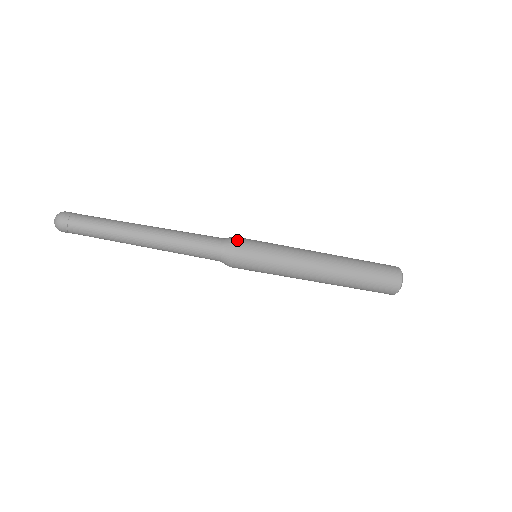
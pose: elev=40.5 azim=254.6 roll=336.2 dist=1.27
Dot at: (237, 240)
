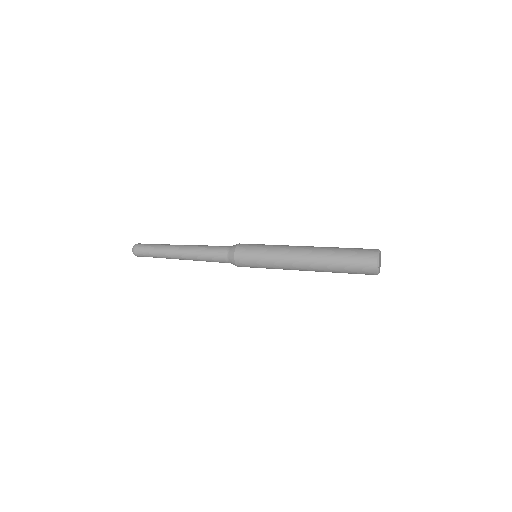
Dot at: (235, 257)
